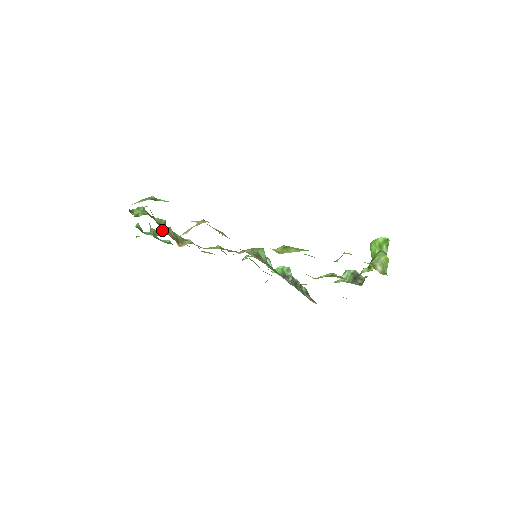
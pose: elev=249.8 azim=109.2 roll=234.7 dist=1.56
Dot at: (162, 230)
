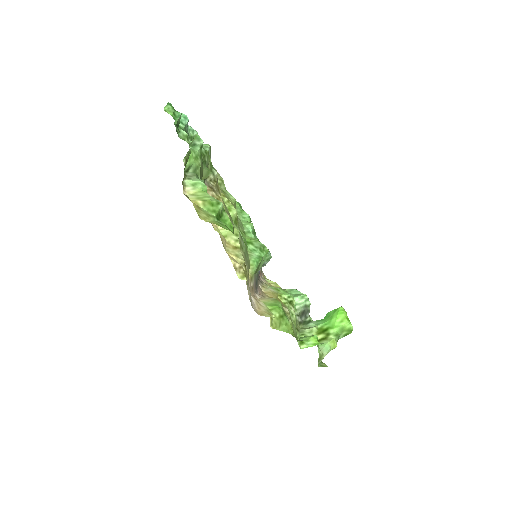
Dot at: occluded
